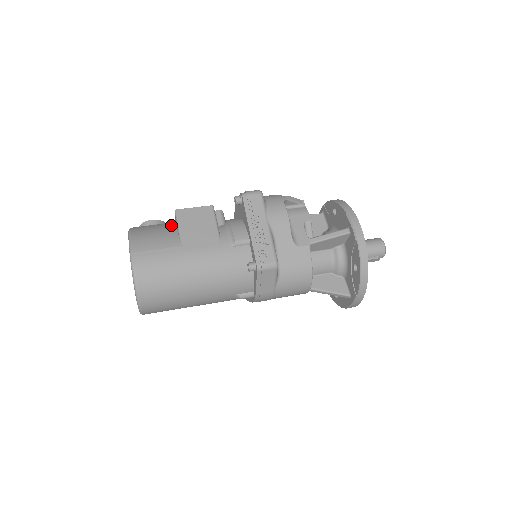
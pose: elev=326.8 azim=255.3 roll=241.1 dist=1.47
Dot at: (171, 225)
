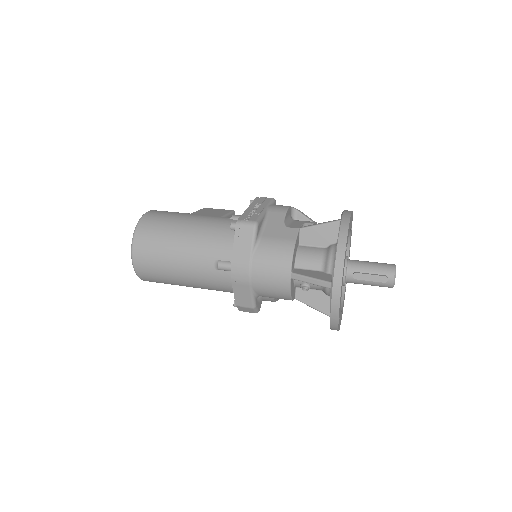
Dot at: occluded
